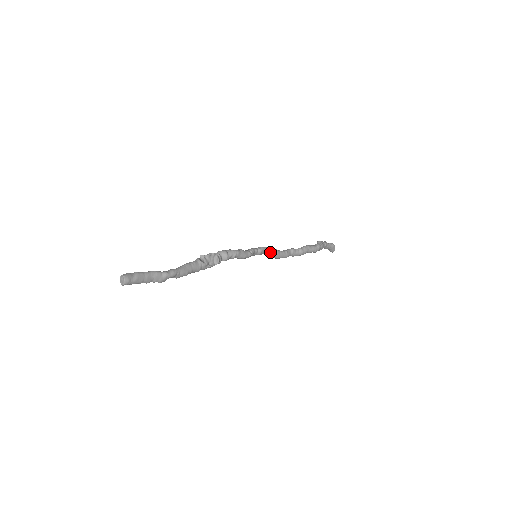
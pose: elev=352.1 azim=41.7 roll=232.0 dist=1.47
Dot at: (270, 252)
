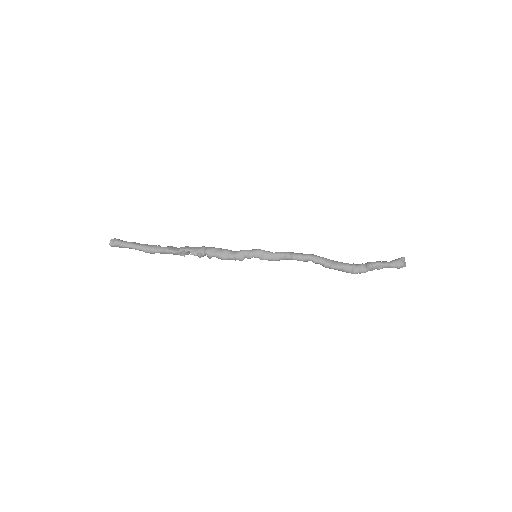
Dot at: (276, 259)
